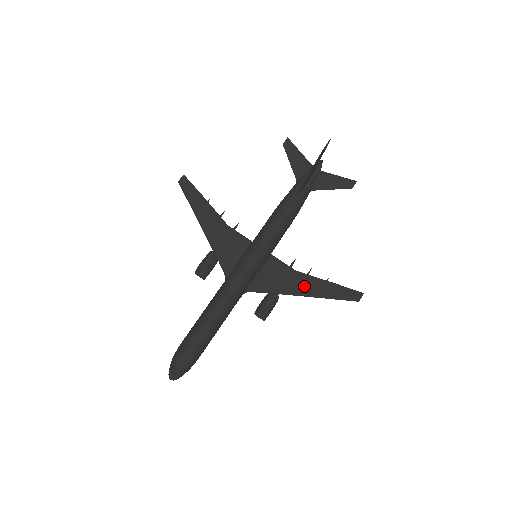
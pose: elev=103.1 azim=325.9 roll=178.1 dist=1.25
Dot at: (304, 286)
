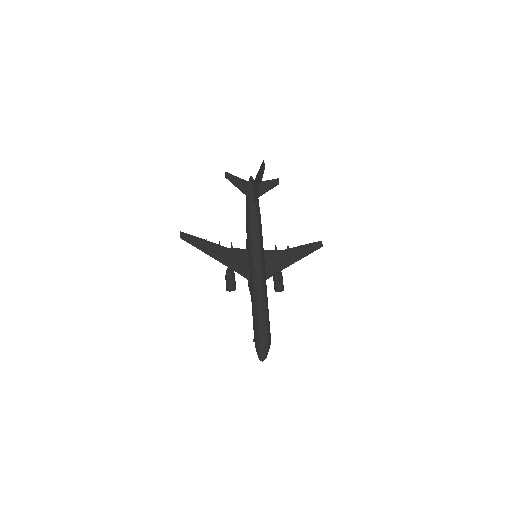
Dot at: (292, 256)
